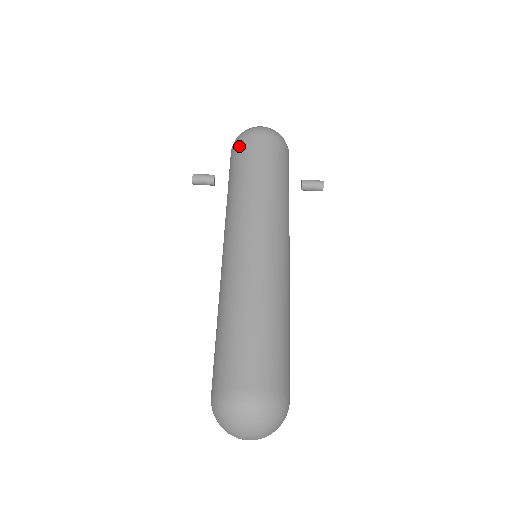
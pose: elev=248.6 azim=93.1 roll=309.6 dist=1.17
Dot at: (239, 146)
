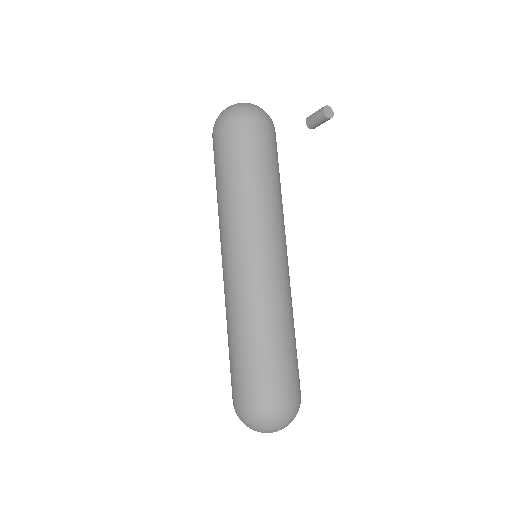
Dot at: occluded
